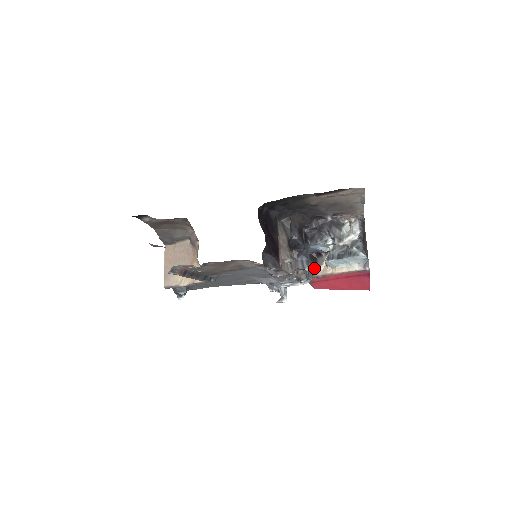
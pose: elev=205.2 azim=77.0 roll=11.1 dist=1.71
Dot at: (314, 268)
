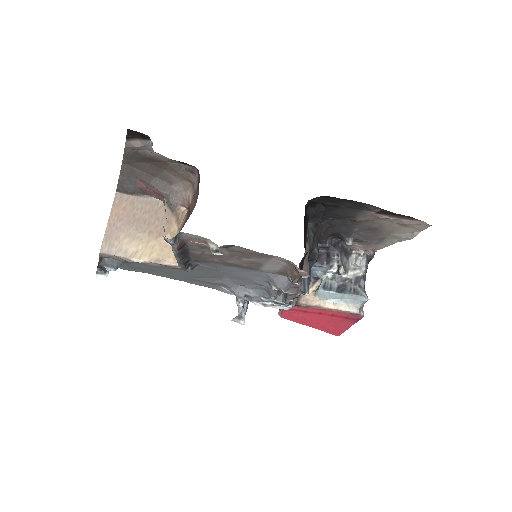
Dot at: occluded
